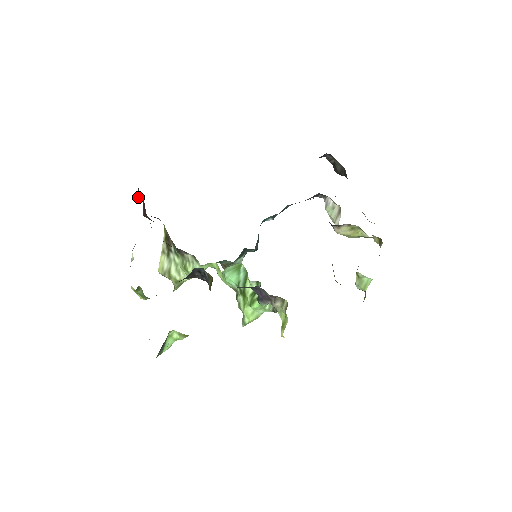
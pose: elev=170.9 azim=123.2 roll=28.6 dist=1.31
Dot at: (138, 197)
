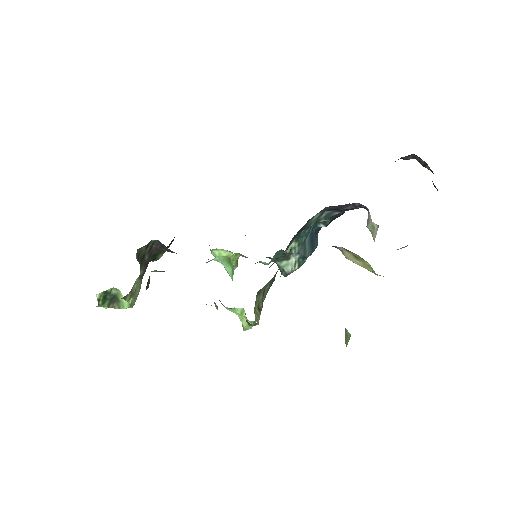
Dot at: occluded
